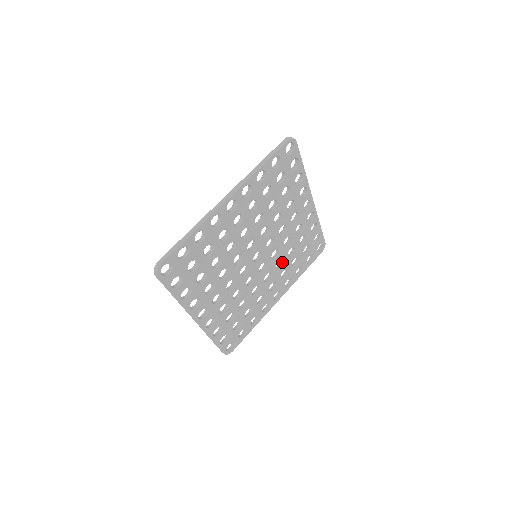
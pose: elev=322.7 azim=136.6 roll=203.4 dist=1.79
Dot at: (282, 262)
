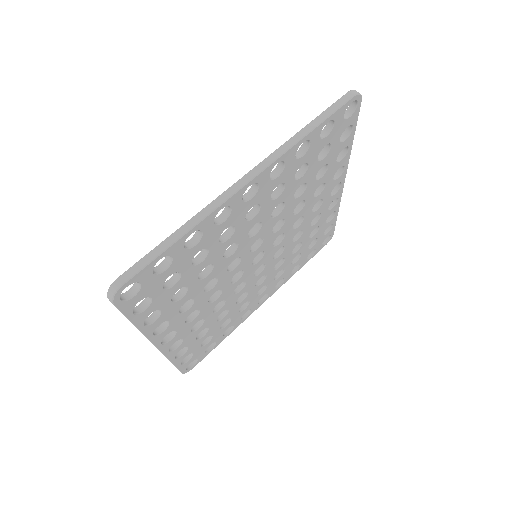
Dot at: (282, 260)
